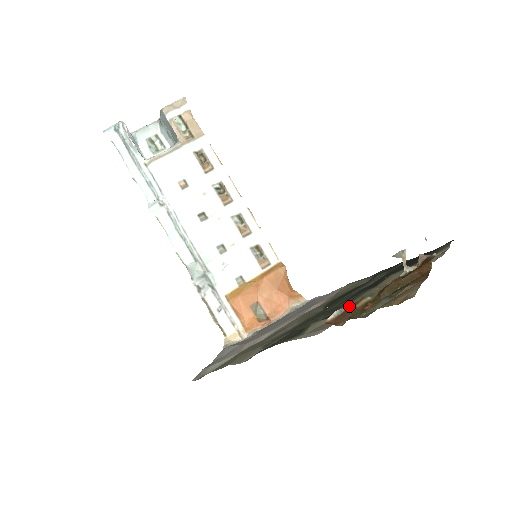
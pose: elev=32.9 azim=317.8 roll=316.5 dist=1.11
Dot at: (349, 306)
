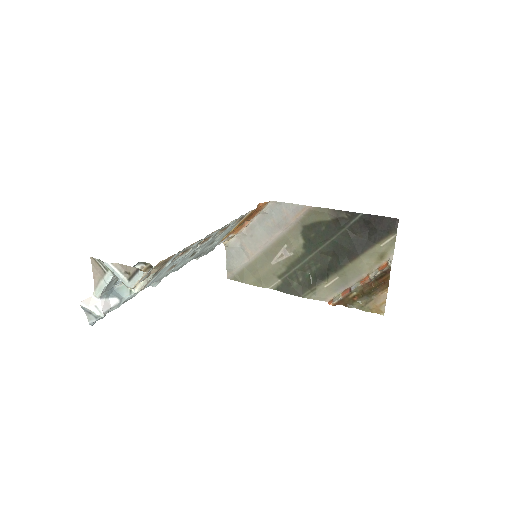
Dot at: (345, 297)
